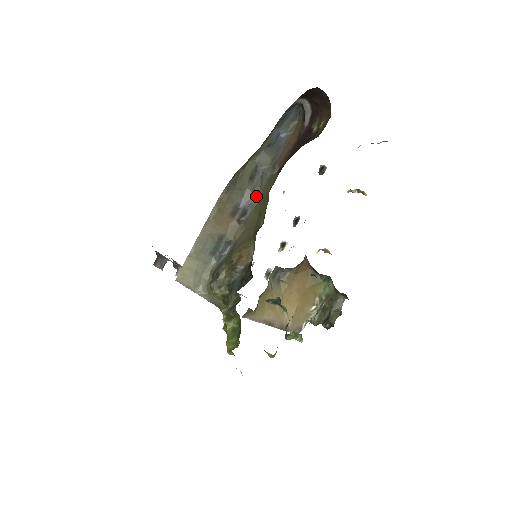
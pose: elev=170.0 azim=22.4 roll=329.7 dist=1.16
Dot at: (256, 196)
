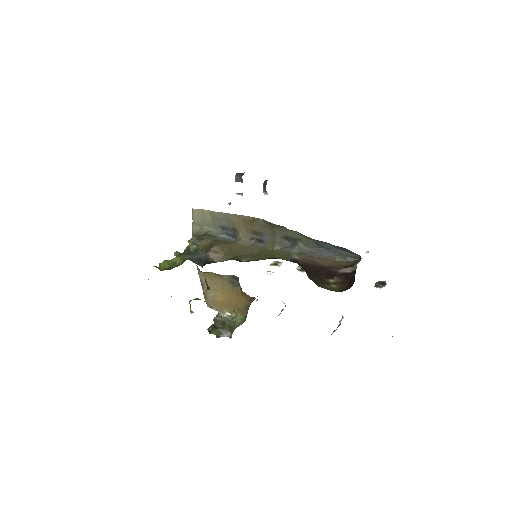
Dot at: (274, 246)
